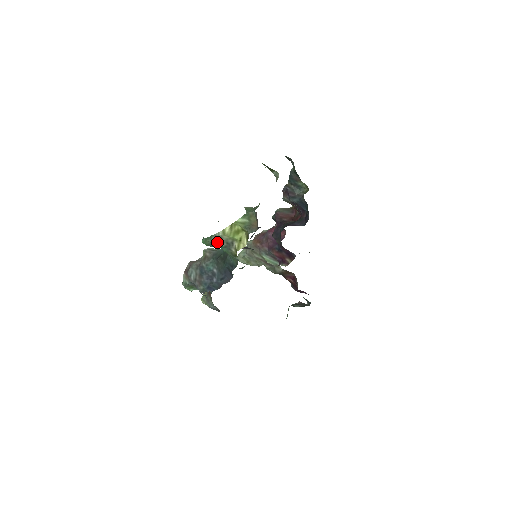
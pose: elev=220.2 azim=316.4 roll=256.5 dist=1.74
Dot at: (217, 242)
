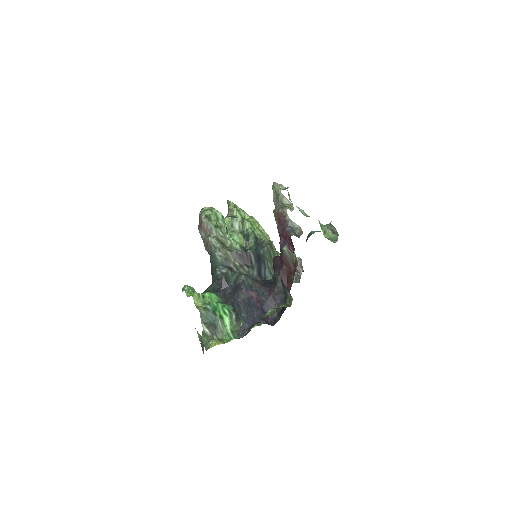
Dot at: occluded
